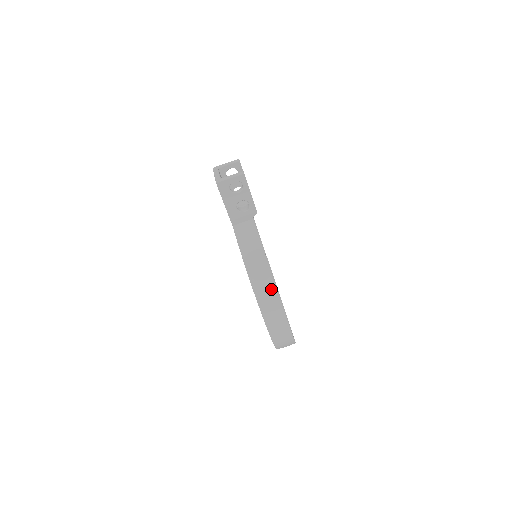
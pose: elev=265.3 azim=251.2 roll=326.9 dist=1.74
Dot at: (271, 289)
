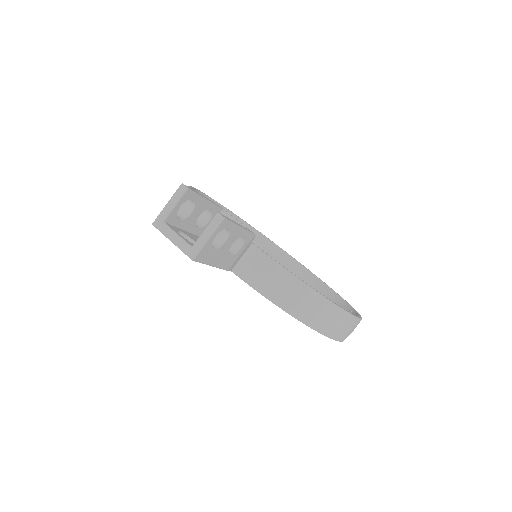
Dot at: (335, 314)
